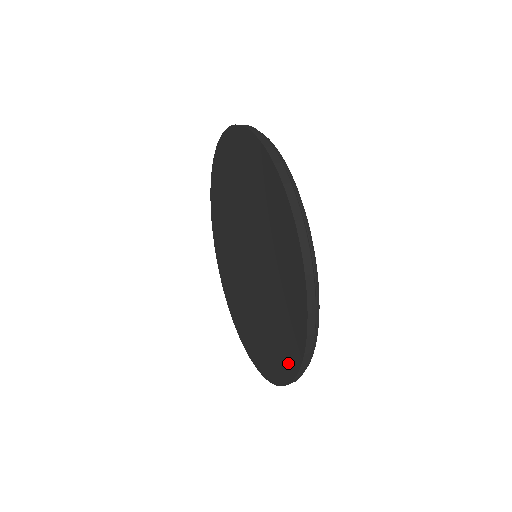
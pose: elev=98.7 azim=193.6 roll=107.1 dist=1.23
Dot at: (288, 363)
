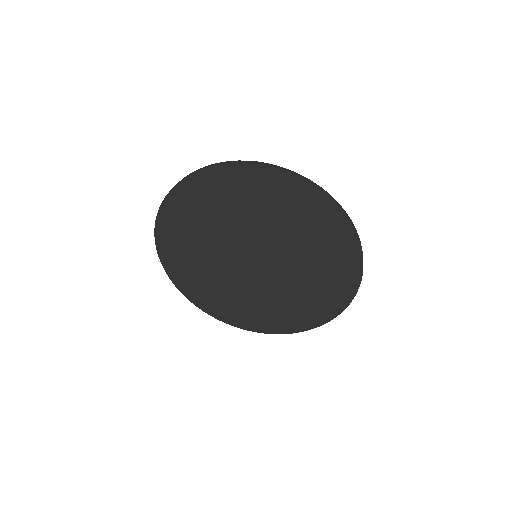
Dot at: (339, 299)
